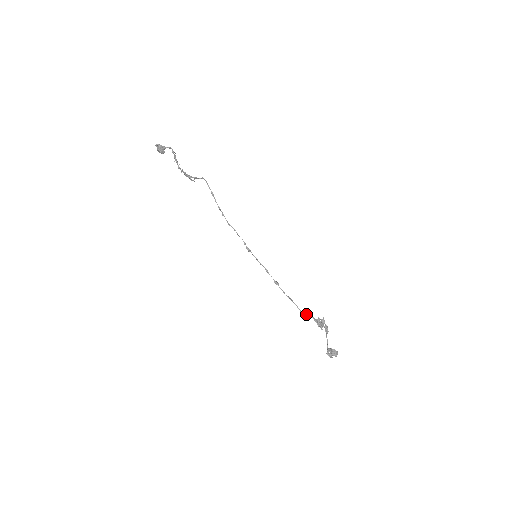
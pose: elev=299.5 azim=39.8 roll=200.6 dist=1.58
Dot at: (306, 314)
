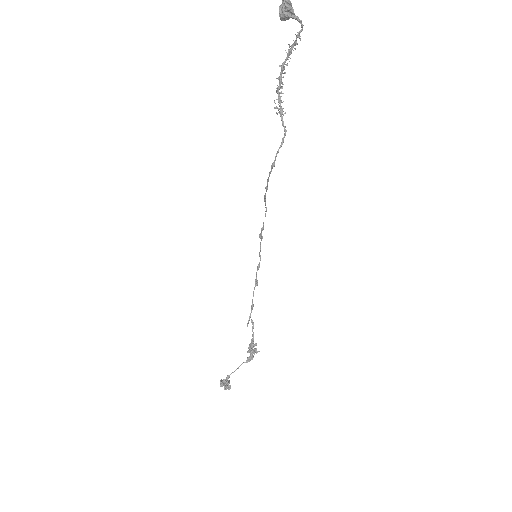
Dot at: (252, 326)
